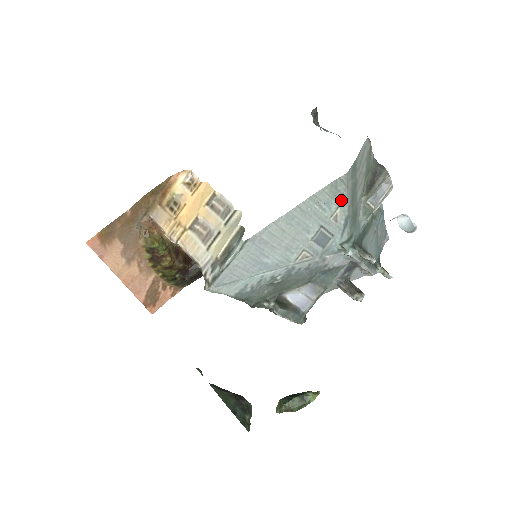
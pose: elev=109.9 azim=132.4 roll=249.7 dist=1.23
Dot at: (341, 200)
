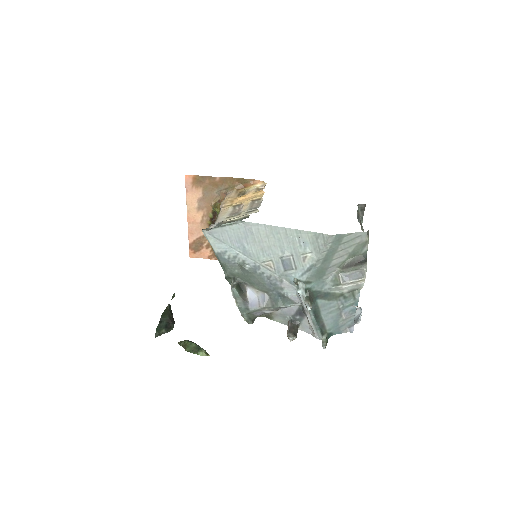
Dot at: (316, 250)
